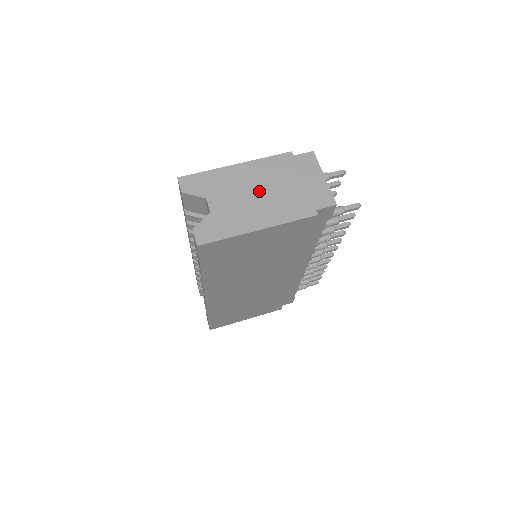
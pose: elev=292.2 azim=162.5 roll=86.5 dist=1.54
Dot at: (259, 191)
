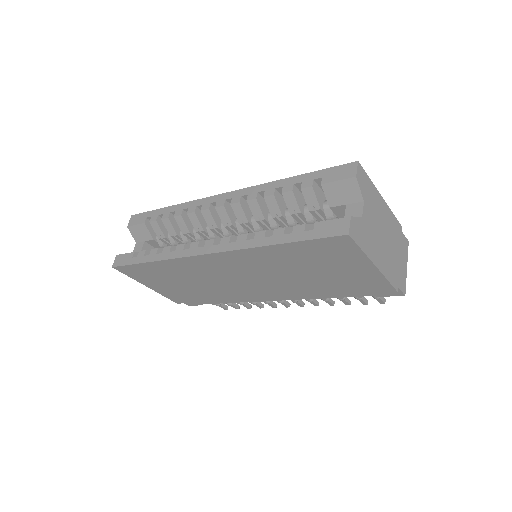
Dot at: (384, 235)
